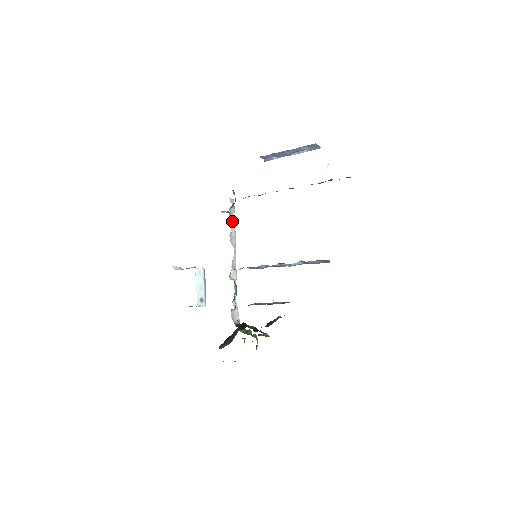
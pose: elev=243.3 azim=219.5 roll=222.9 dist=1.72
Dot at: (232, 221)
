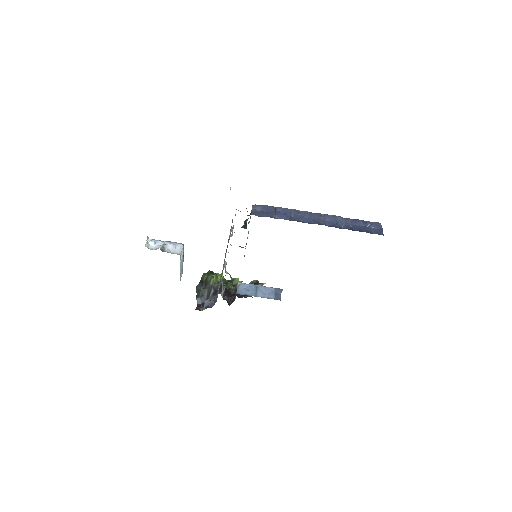
Dot at: occluded
